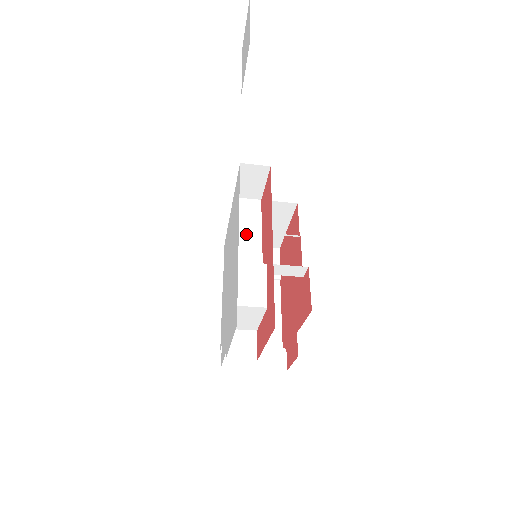
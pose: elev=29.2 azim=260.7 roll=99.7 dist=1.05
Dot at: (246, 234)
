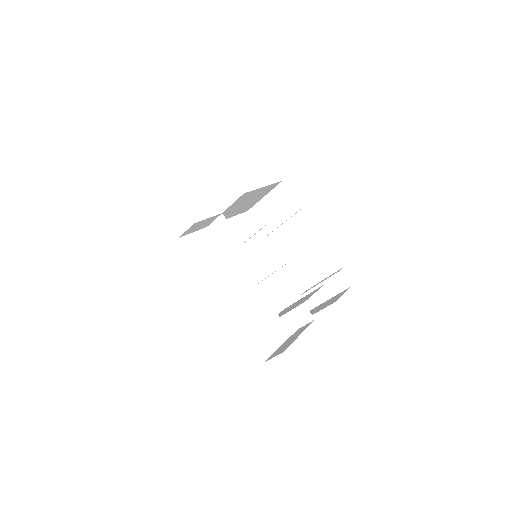
Dot at: (235, 254)
